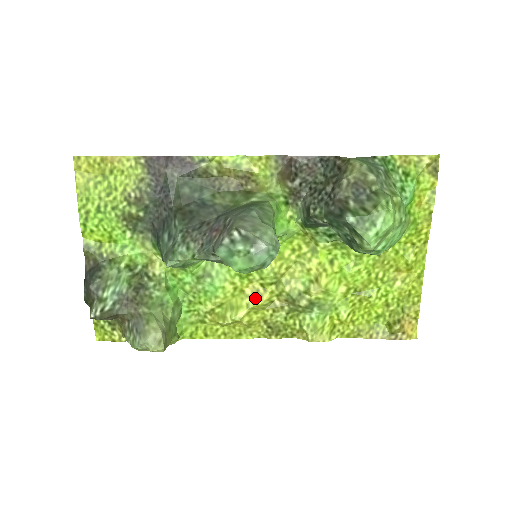
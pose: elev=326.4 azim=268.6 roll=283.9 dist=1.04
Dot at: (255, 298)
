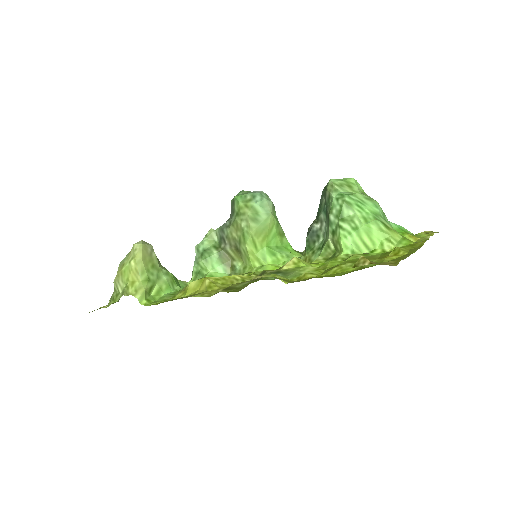
Dot at: occluded
